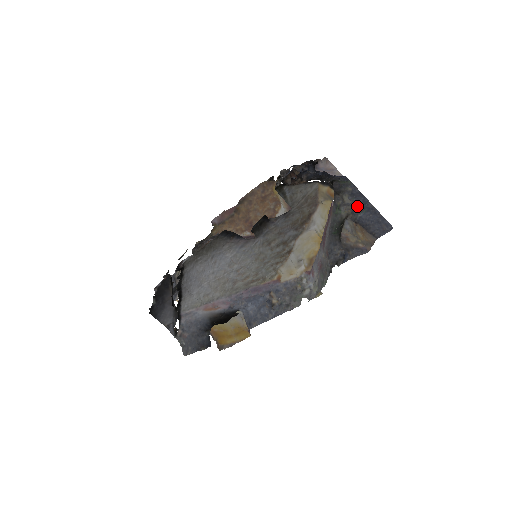
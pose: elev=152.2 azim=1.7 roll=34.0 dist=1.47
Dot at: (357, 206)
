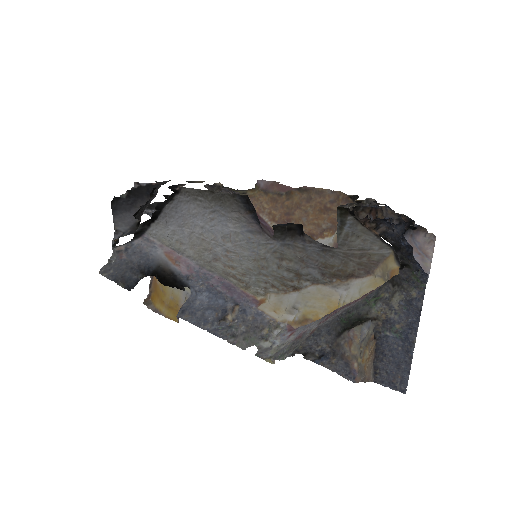
Dot at: (398, 320)
